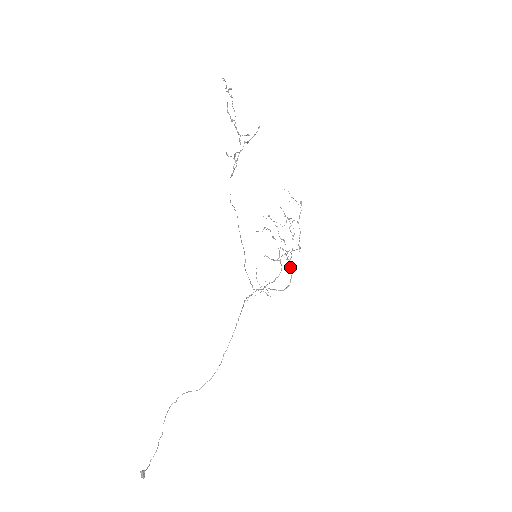
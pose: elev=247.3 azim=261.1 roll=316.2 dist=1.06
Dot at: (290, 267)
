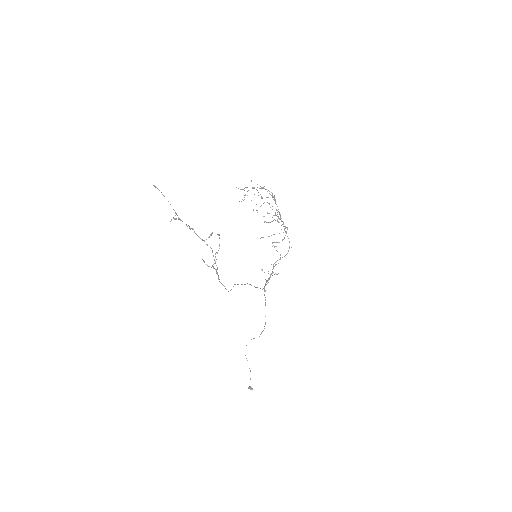
Dot at: (284, 230)
